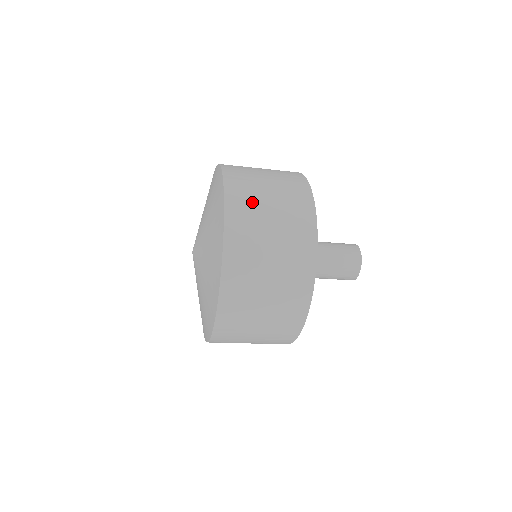
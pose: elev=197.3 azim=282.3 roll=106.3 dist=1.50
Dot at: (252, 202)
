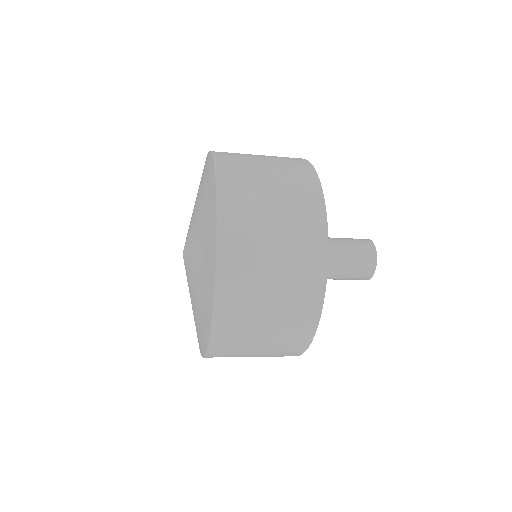
Dot at: (251, 243)
